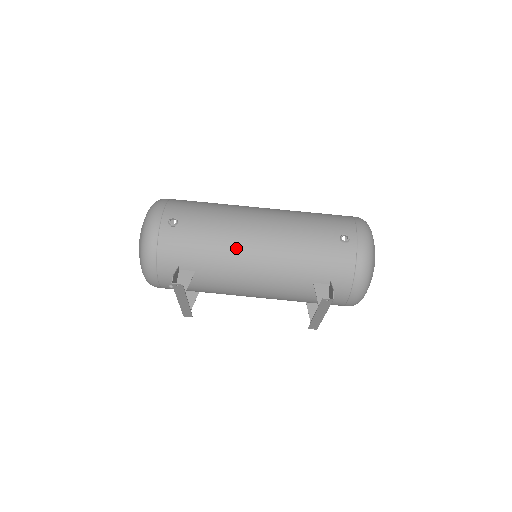
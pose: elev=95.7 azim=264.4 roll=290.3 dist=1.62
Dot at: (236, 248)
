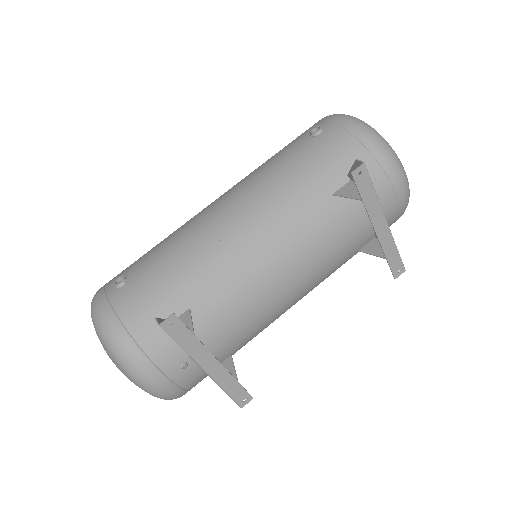
Dot at: (212, 238)
